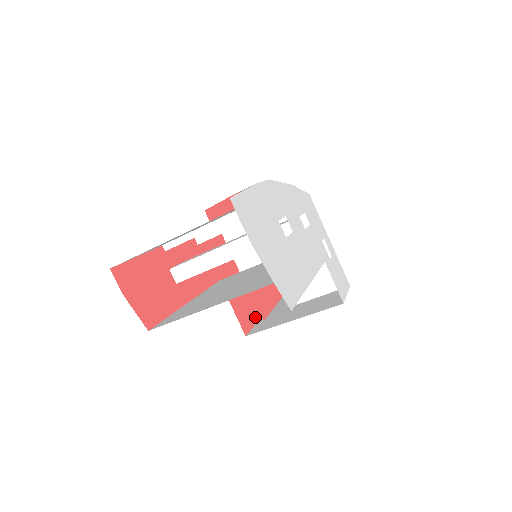
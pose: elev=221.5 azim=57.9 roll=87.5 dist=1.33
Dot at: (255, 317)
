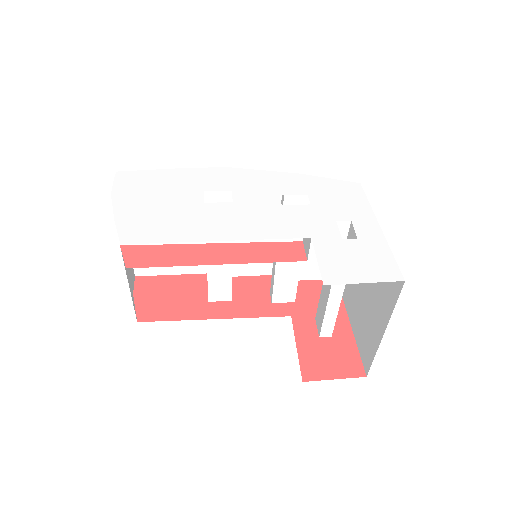
Dot at: (349, 372)
